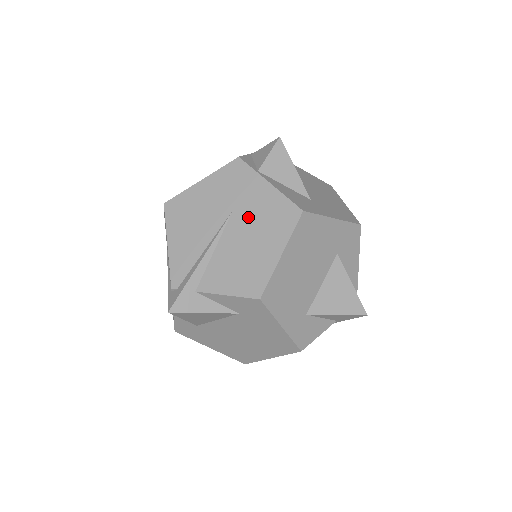
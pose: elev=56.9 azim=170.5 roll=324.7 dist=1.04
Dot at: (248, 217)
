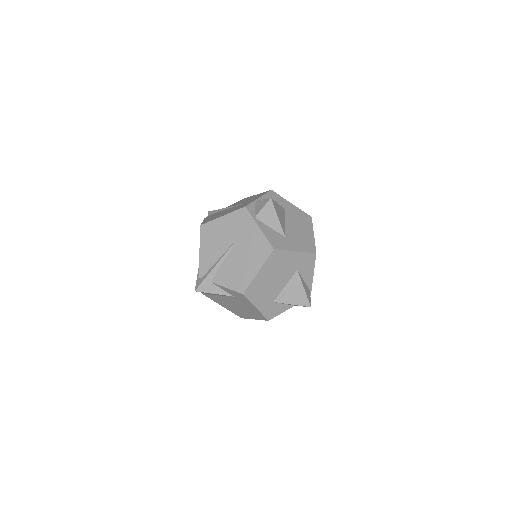
Dot at: (244, 245)
